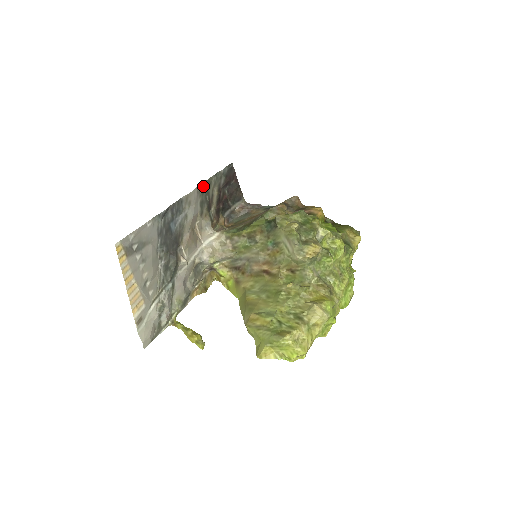
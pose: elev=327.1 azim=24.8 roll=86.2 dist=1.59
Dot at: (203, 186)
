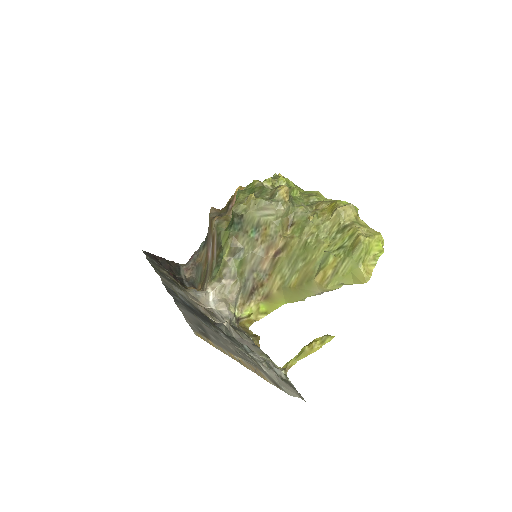
Dot at: occluded
